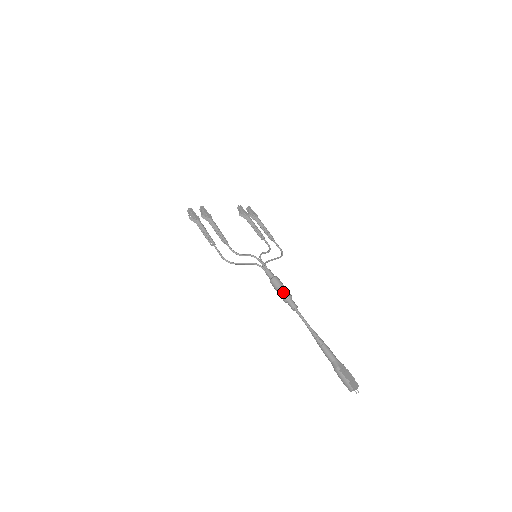
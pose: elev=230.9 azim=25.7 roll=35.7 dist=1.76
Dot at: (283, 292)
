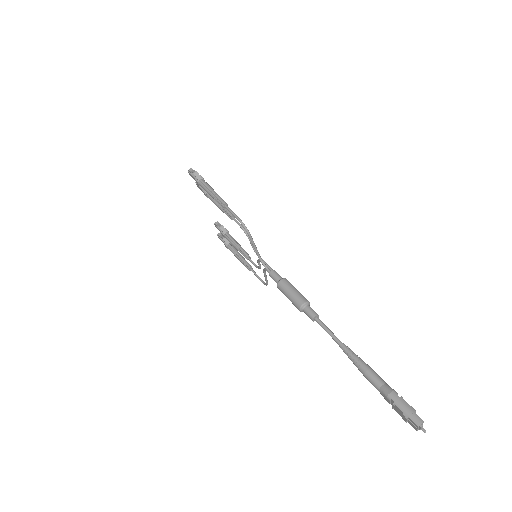
Dot at: (301, 294)
